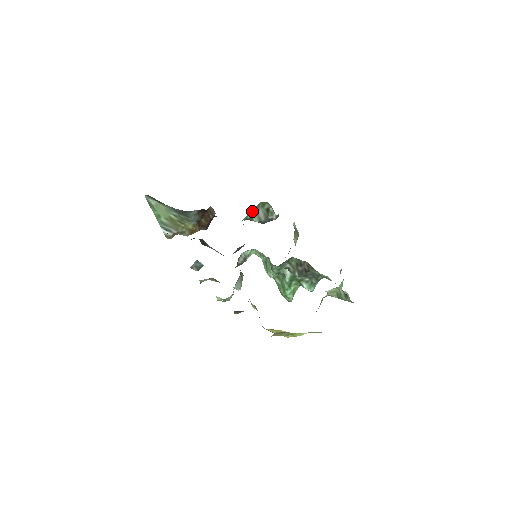
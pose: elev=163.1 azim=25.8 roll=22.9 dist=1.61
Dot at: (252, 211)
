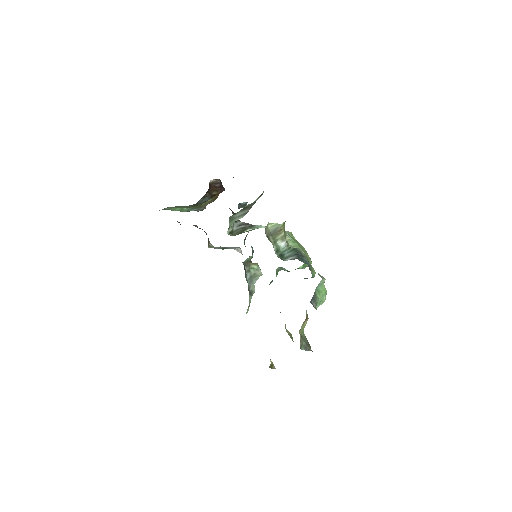
Dot at: (229, 225)
